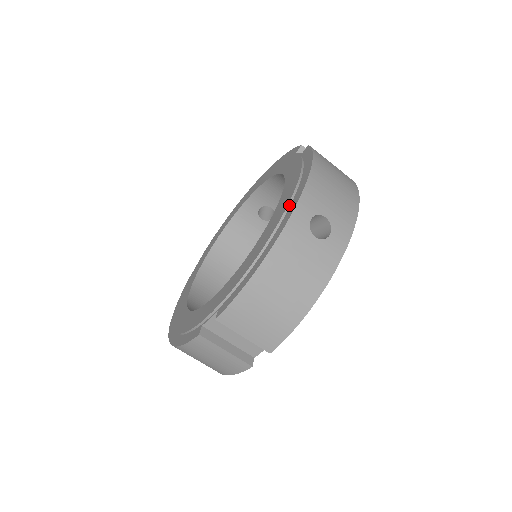
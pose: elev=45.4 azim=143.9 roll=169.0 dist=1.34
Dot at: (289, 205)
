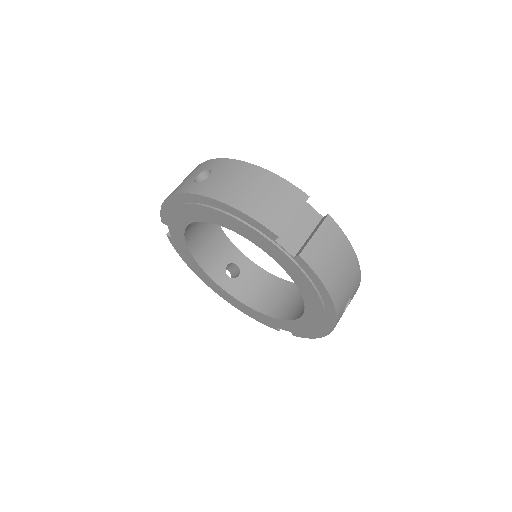
Dot at: (325, 317)
